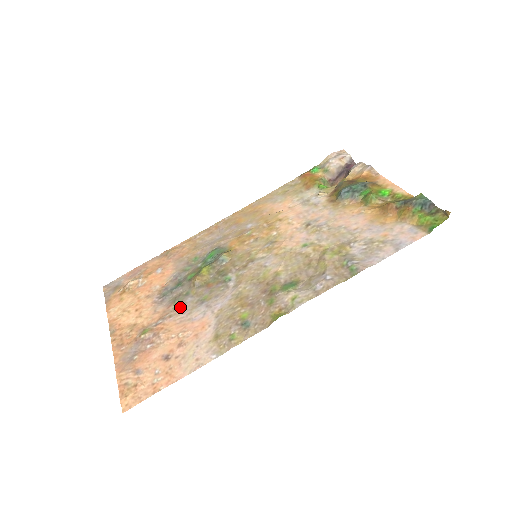
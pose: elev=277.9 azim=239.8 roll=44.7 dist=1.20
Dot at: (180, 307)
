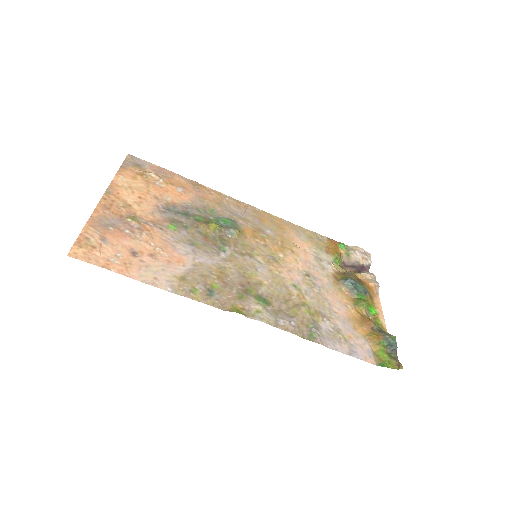
Dot at: (173, 230)
